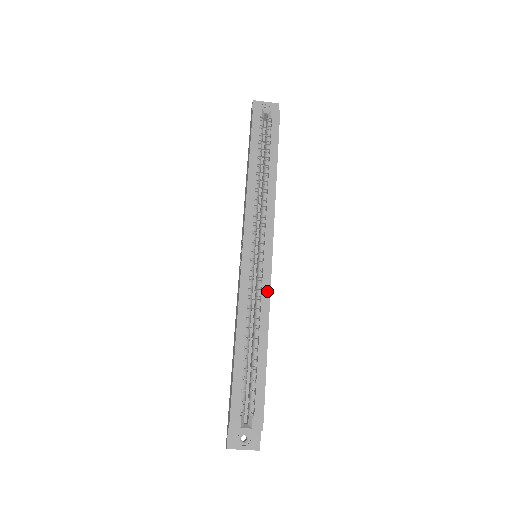
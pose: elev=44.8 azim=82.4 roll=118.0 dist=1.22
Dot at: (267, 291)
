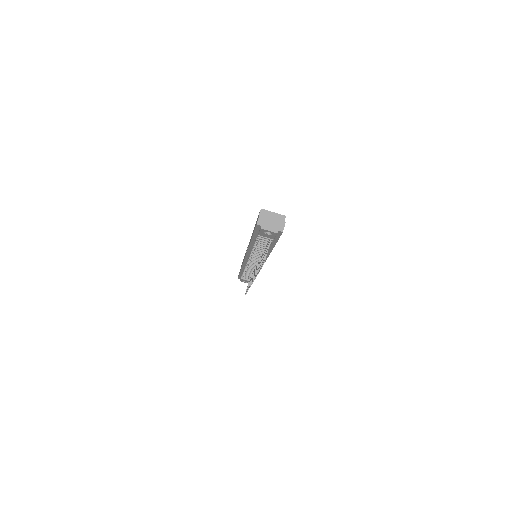
Dot at: occluded
